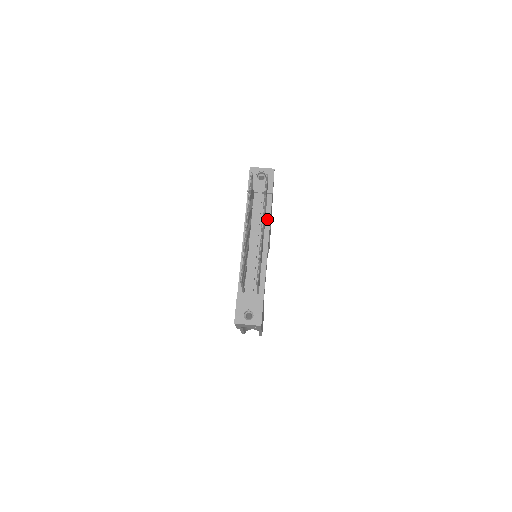
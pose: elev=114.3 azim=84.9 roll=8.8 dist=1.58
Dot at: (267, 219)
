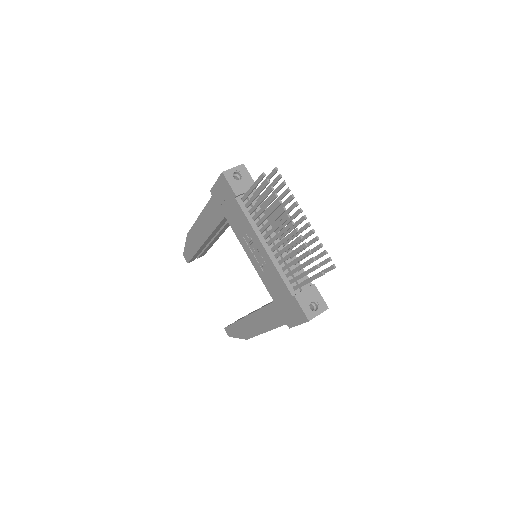
Dot at: occluded
